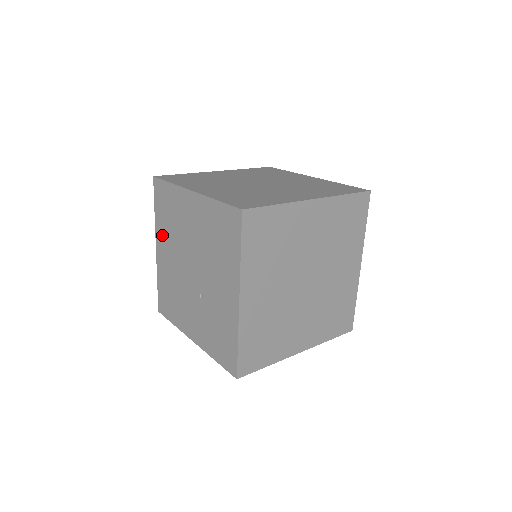
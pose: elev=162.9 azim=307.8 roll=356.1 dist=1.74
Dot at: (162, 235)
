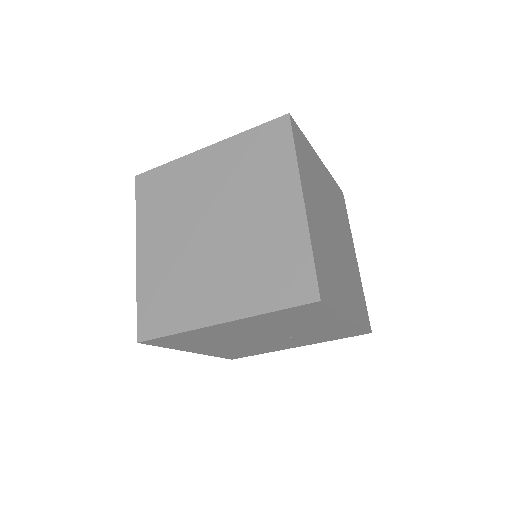
Dot at: occluded
